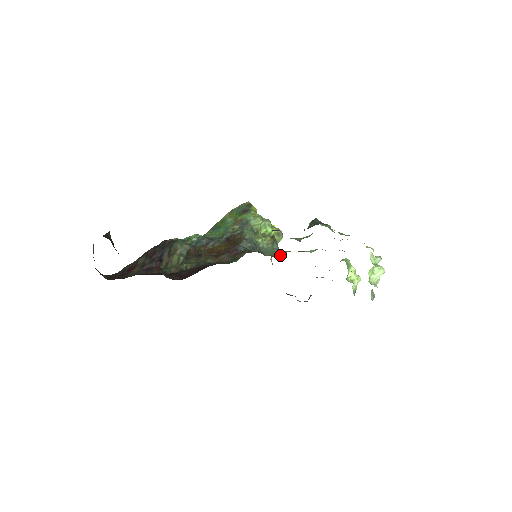
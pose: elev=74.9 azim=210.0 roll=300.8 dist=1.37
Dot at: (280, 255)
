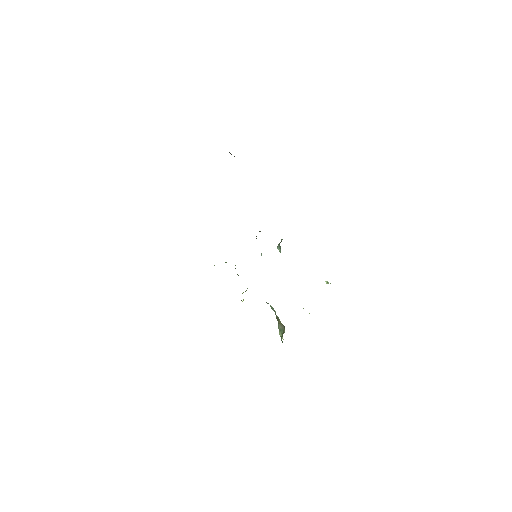
Dot at: occluded
